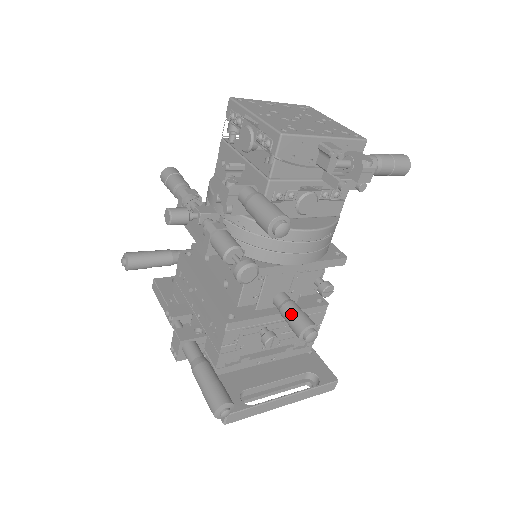
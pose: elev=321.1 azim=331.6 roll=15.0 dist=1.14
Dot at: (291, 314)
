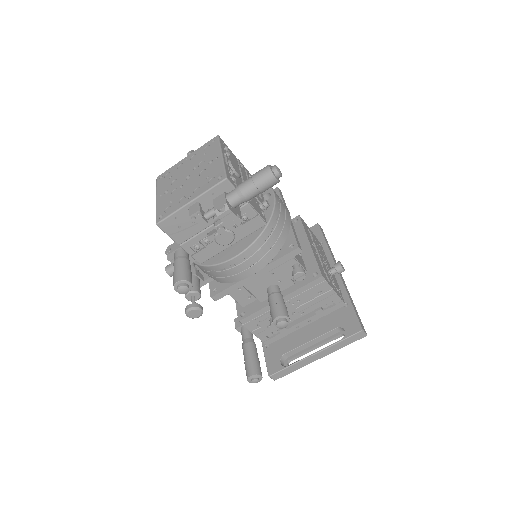
Dot at: (270, 307)
